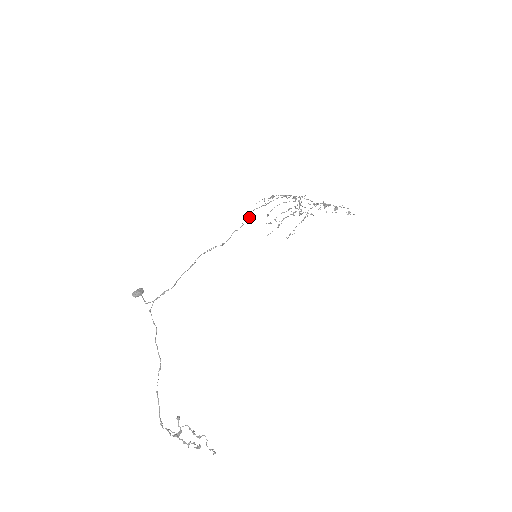
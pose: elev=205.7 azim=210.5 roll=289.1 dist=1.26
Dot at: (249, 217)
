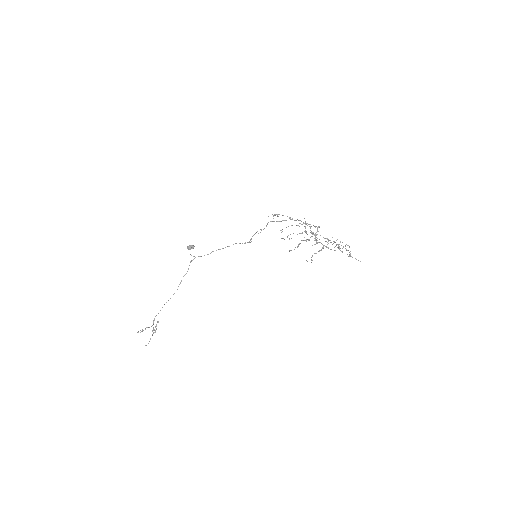
Dot at: occluded
